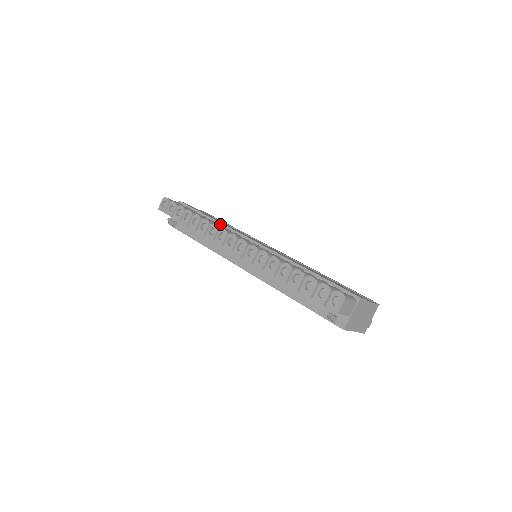
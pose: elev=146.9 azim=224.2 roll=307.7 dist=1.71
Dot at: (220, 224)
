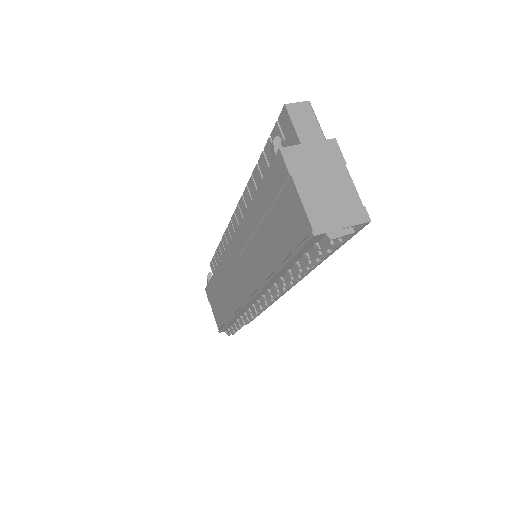
Dot at: occluded
